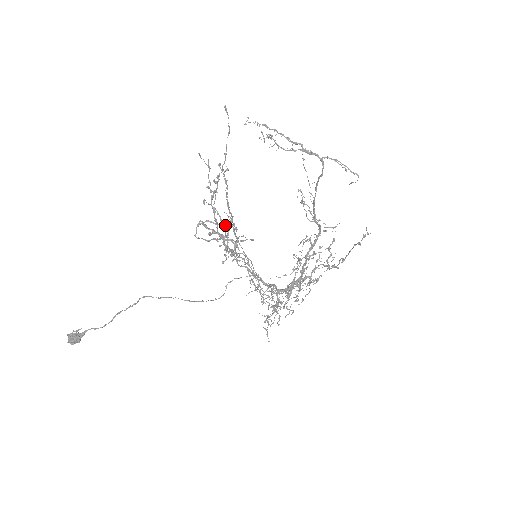
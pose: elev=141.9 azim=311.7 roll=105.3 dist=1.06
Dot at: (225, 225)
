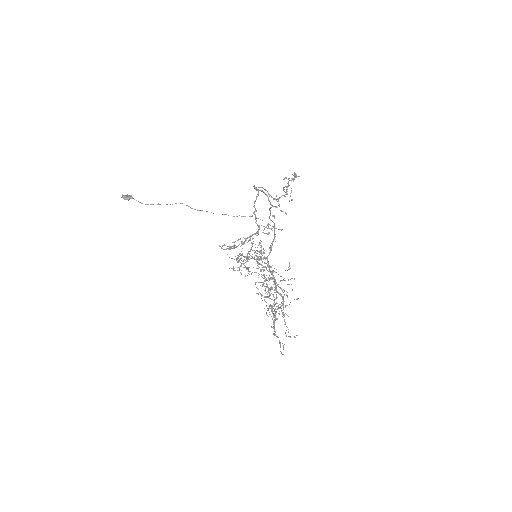
Dot at: (274, 206)
